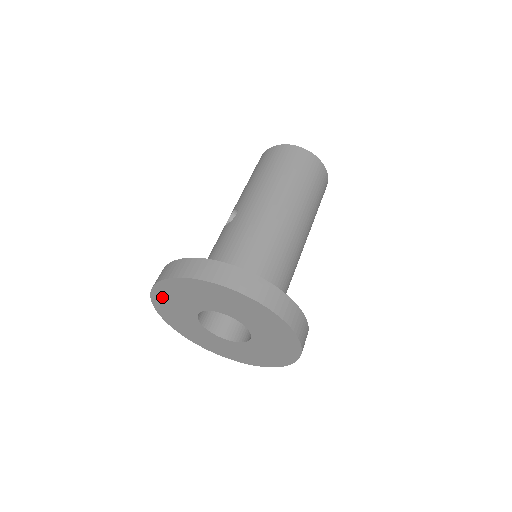
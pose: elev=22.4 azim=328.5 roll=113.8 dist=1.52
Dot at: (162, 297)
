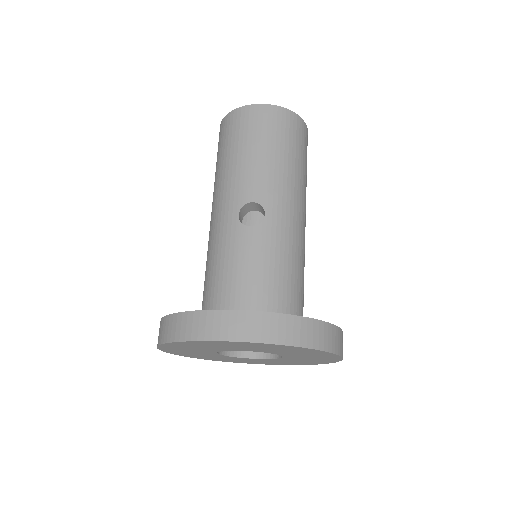
Dot at: (214, 343)
